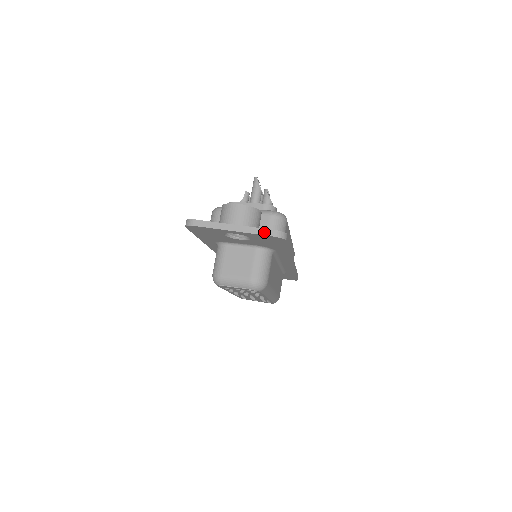
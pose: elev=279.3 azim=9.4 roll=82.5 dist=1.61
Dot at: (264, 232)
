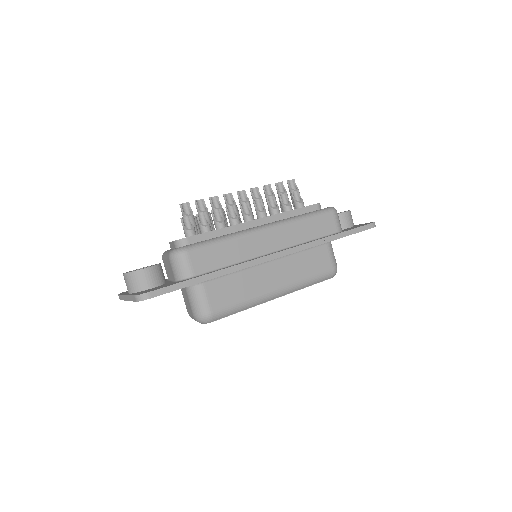
Dot at: (133, 299)
